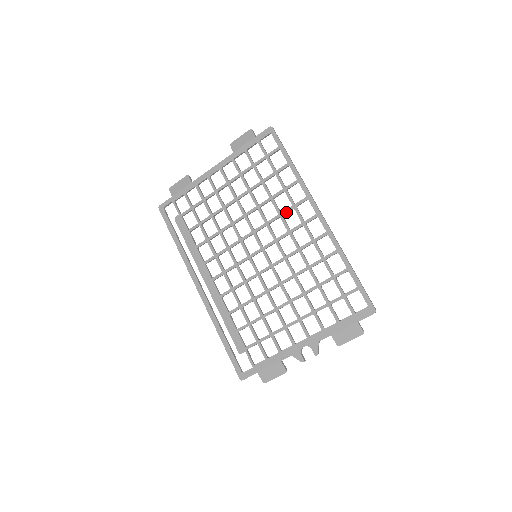
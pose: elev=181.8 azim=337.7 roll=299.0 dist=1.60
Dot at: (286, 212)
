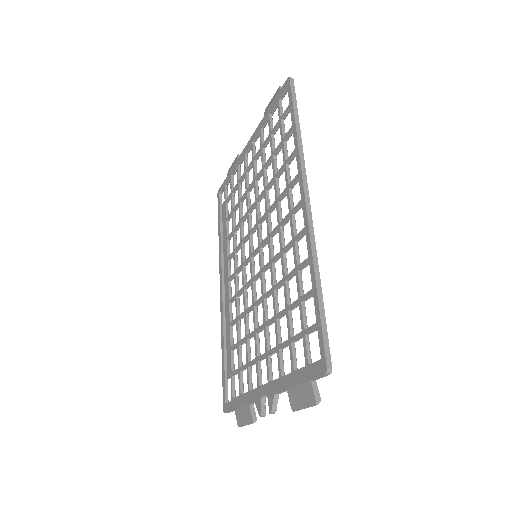
Dot at: (281, 197)
